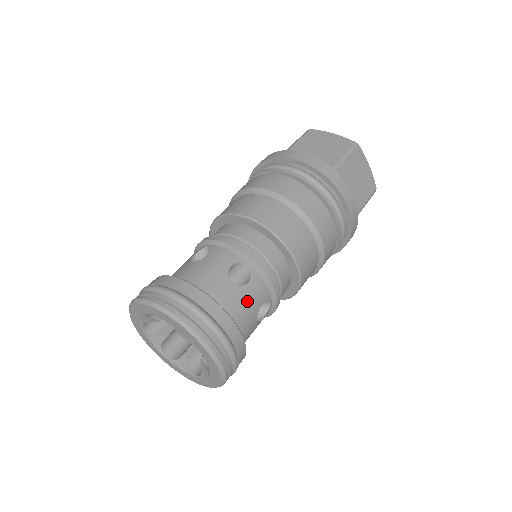
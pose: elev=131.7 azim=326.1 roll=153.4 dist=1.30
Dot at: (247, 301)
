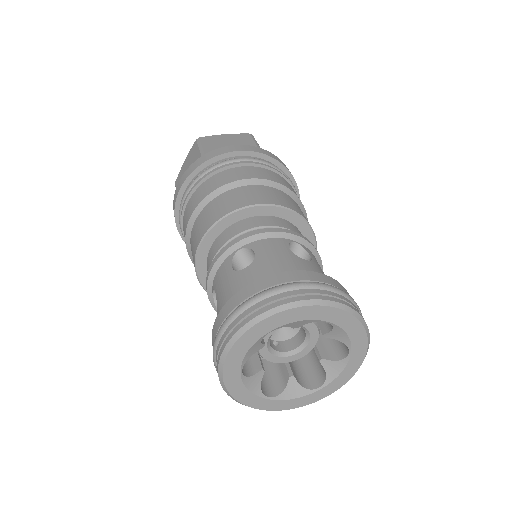
Dot at: (323, 273)
